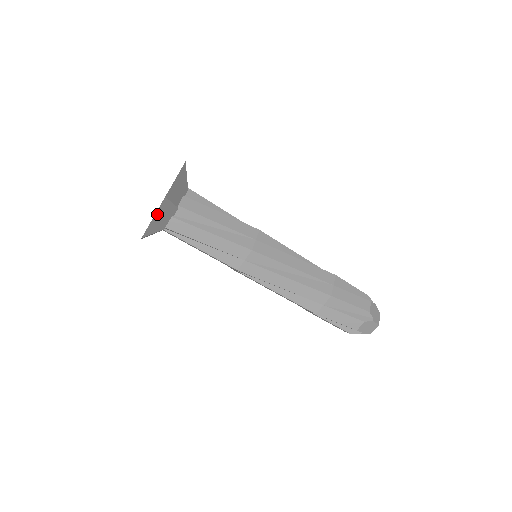
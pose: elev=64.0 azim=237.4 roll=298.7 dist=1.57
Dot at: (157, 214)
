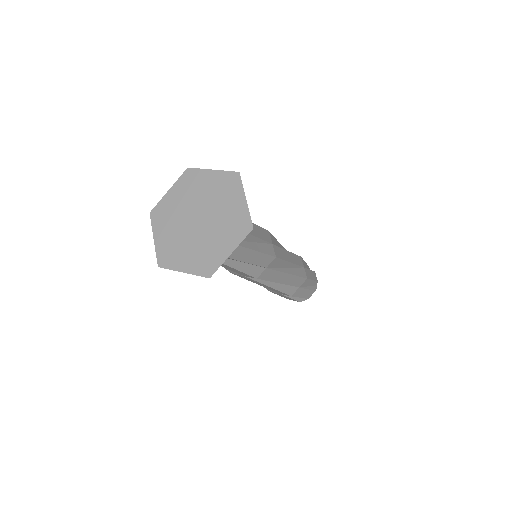
Dot at: (190, 271)
